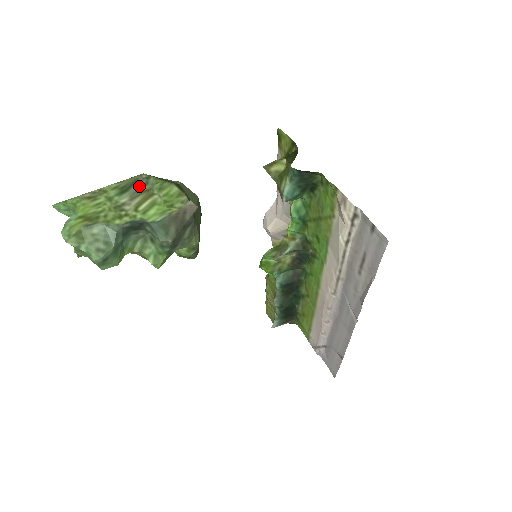
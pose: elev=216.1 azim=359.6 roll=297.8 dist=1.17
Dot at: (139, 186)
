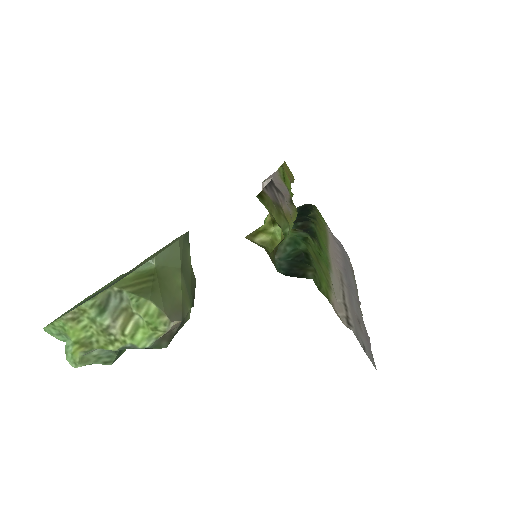
Dot at: (115, 303)
